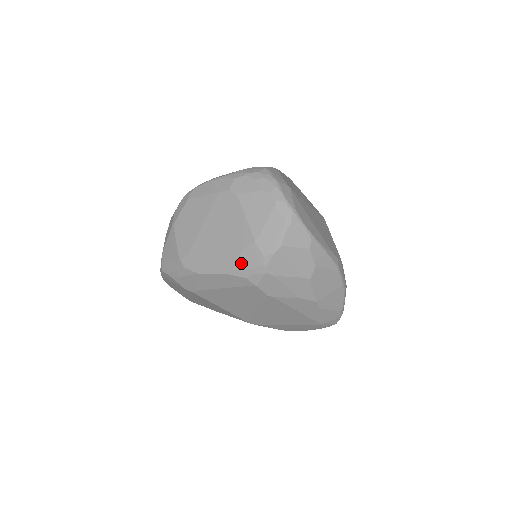
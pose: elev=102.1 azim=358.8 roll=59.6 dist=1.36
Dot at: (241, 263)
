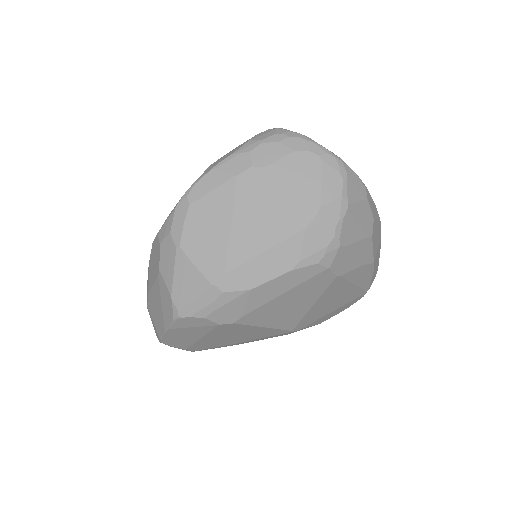
Dot at: (308, 247)
